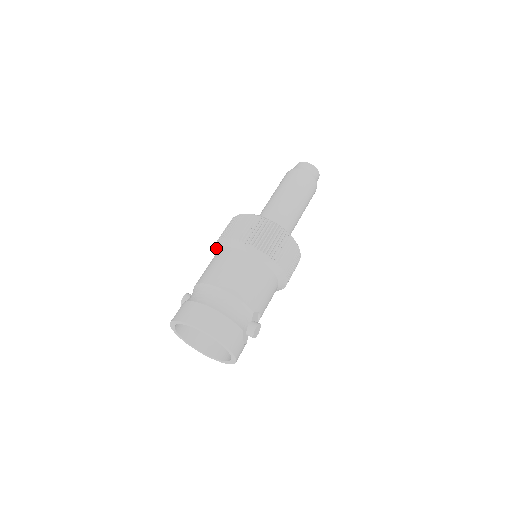
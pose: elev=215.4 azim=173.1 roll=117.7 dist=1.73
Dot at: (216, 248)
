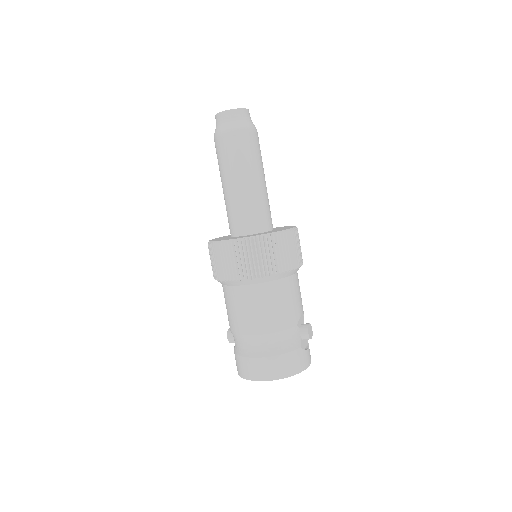
Dot at: occluded
